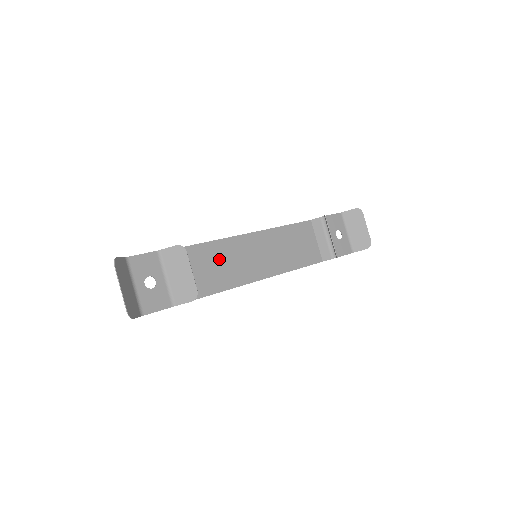
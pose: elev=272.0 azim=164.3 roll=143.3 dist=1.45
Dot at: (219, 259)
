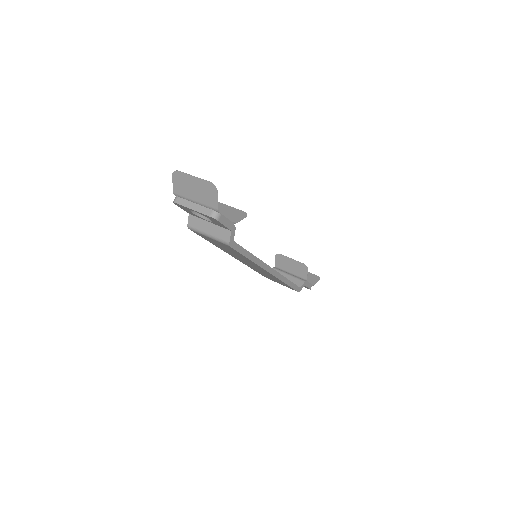
Dot at: occluded
